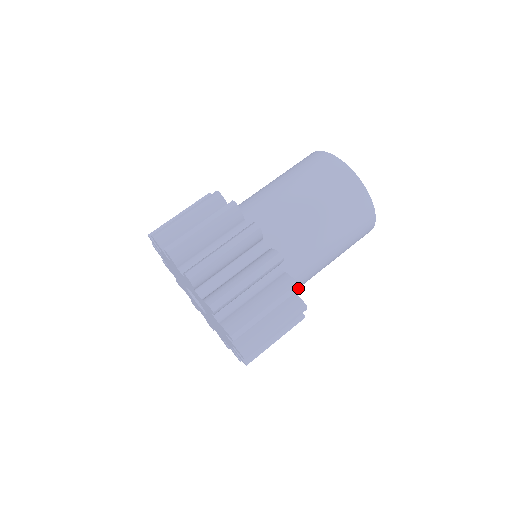
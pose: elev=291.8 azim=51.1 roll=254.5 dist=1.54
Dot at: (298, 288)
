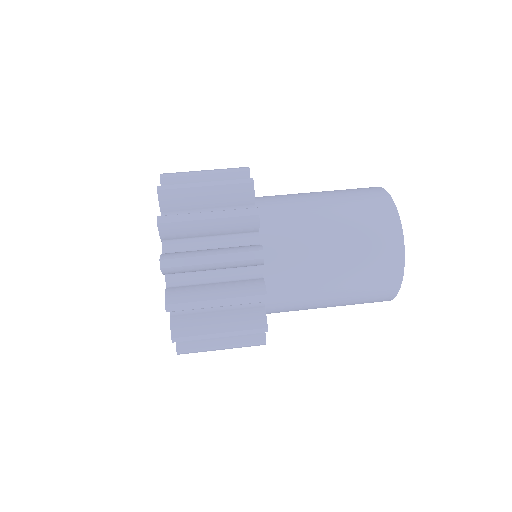
Dot at: (265, 331)
